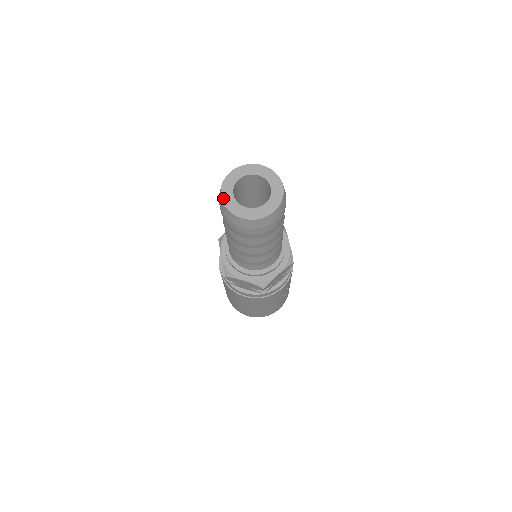
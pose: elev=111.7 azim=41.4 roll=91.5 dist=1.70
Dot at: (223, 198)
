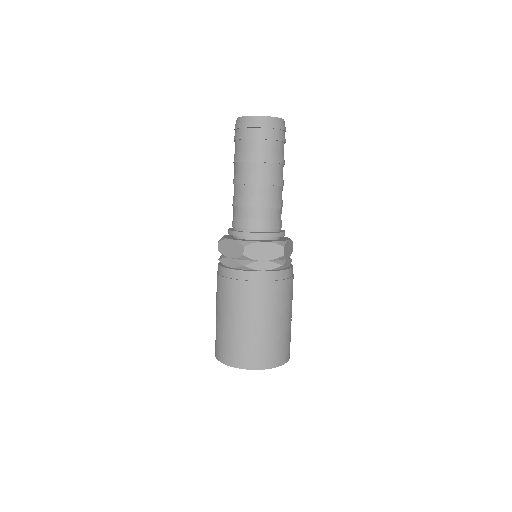
Dot at: (245, 116)
